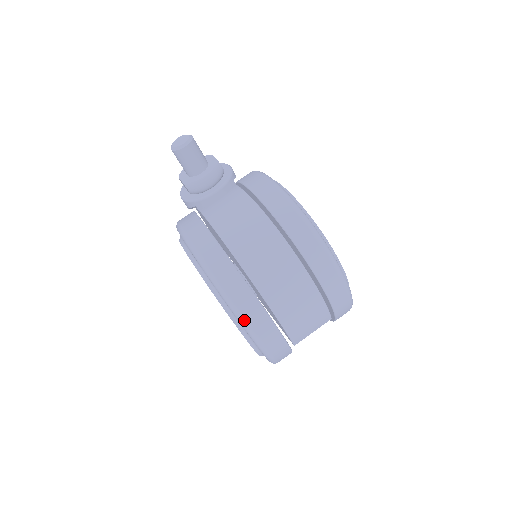
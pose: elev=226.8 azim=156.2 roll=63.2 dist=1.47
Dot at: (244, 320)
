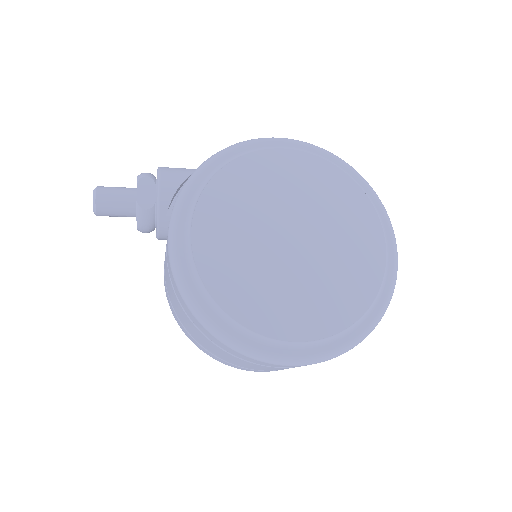
Dot at: (228, 365)
